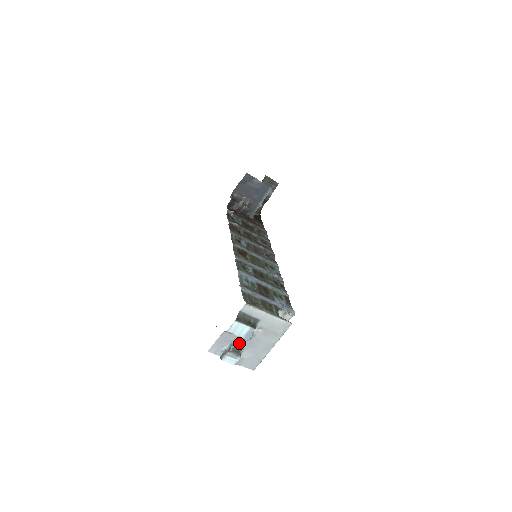
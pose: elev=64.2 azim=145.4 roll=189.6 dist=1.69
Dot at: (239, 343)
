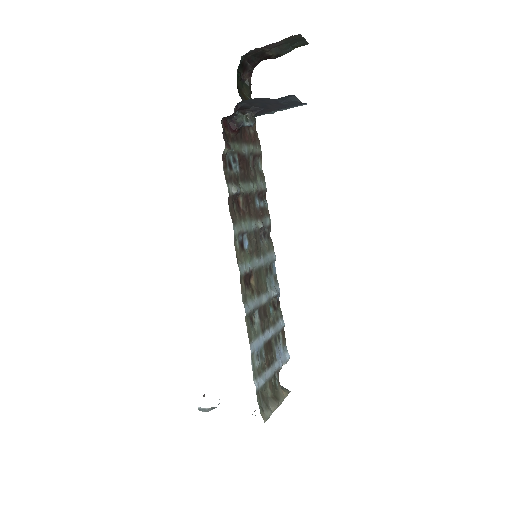
Dot at: occluded
